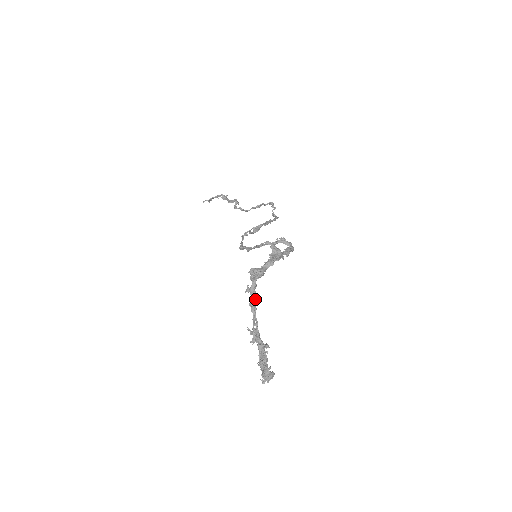
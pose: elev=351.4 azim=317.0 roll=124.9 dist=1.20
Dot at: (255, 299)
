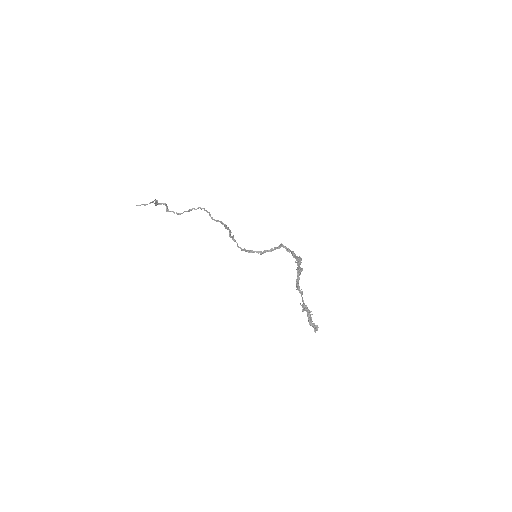
Dot at: (299, 286)
